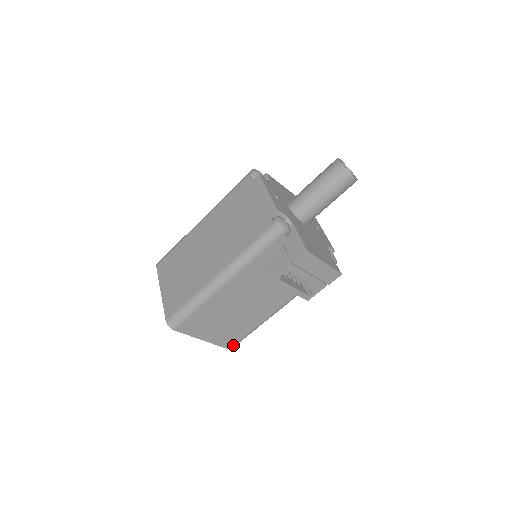
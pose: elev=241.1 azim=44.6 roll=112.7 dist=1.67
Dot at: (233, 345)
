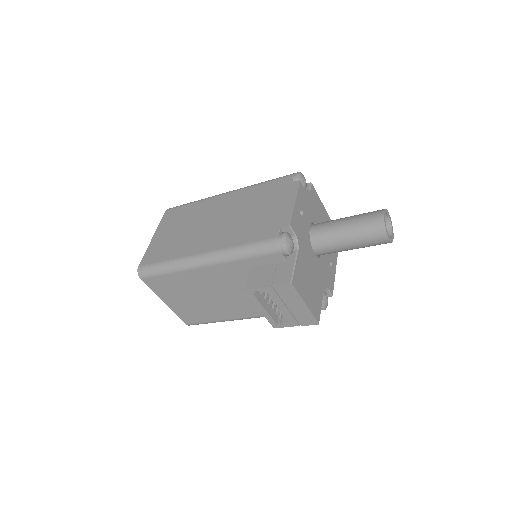
Dot at: (192, 323)
